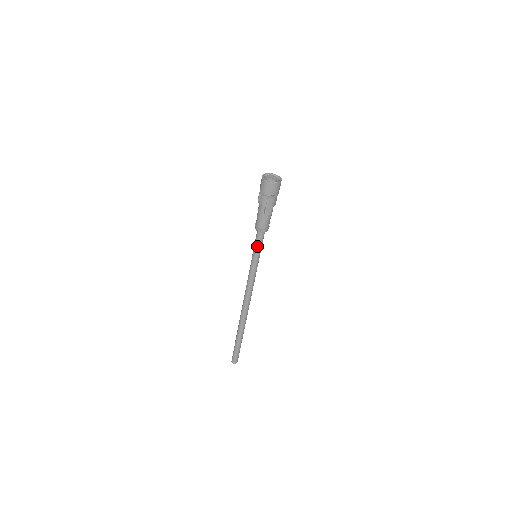
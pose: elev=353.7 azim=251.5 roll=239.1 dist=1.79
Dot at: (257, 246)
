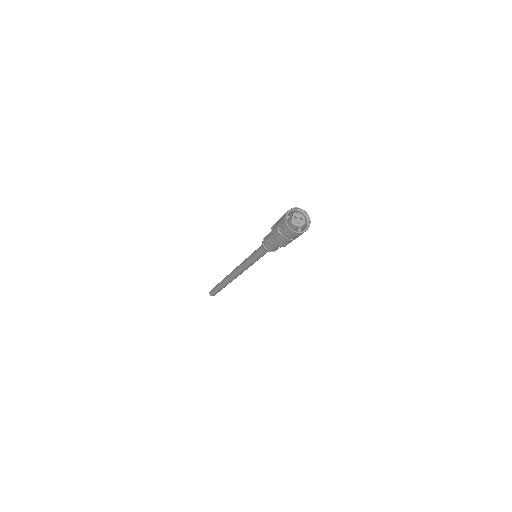
Dot at: (261, 255)
